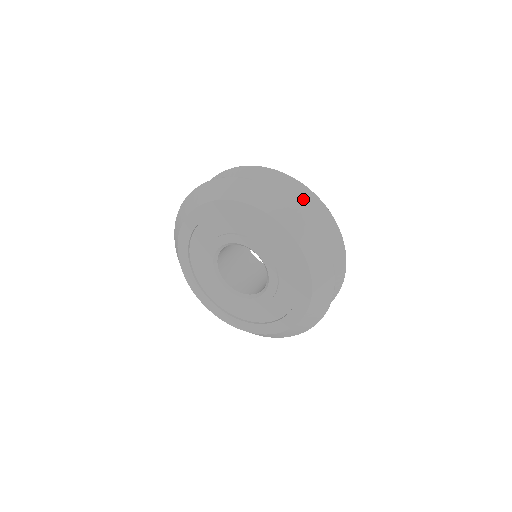
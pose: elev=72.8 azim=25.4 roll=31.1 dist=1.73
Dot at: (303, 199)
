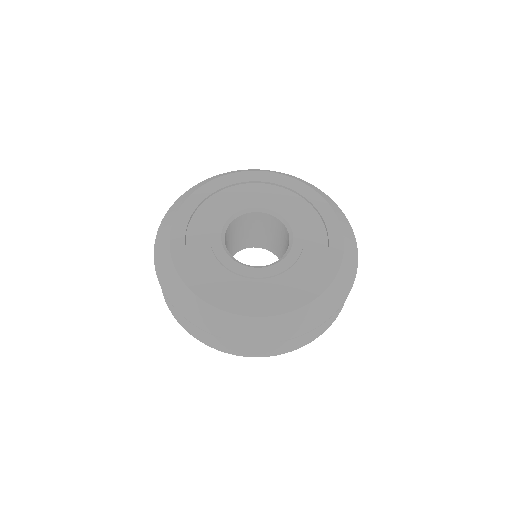
Dot at: occluded
